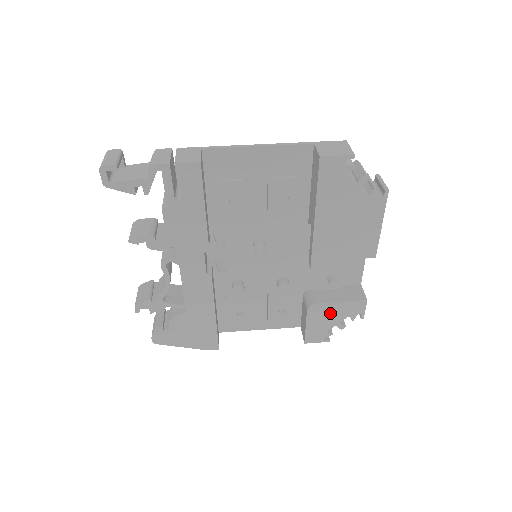
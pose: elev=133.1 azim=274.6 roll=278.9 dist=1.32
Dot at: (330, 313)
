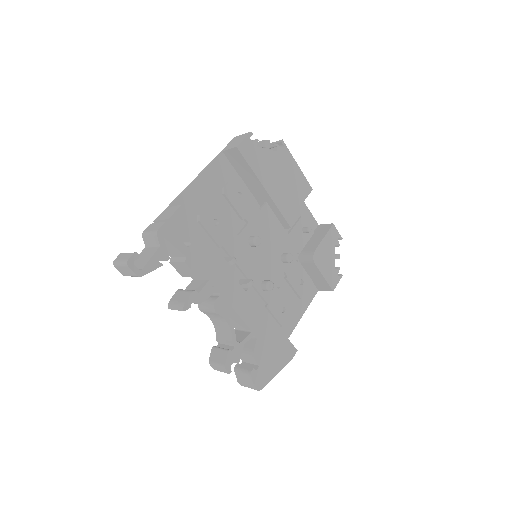
Dot at: (325, 252)
